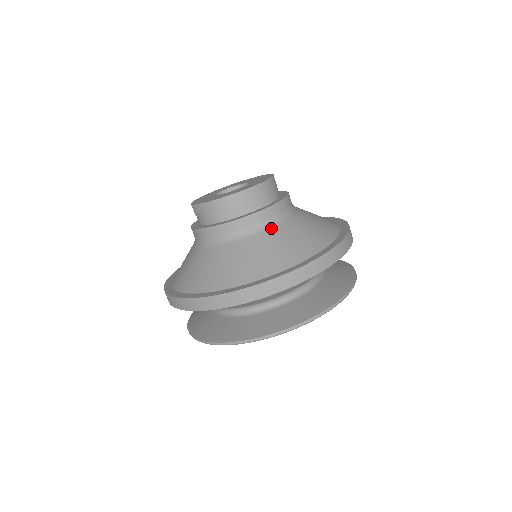
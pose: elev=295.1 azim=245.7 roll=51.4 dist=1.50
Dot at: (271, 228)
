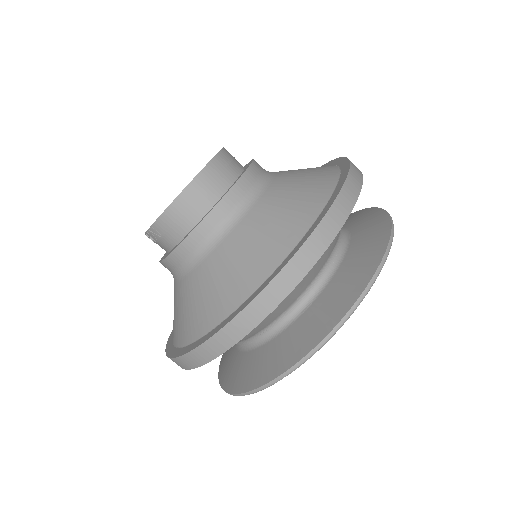
Dot at: (256, 202)
